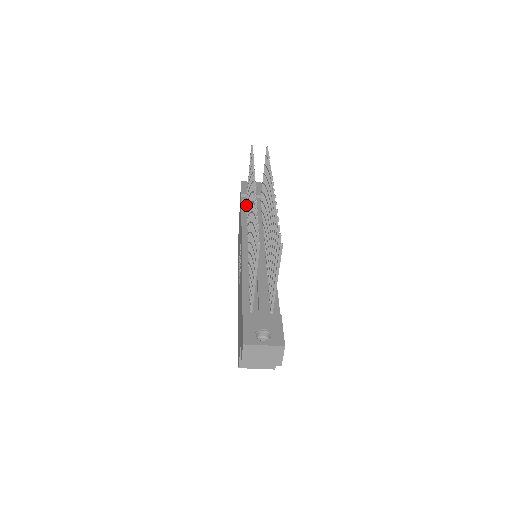
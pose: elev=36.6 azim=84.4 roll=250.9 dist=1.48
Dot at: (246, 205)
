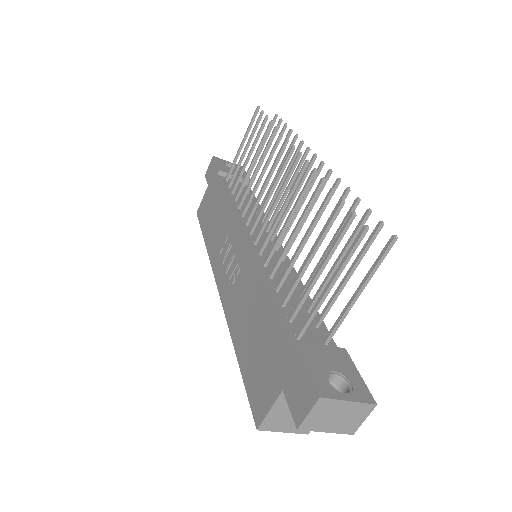
Dot at: (228, 186)
